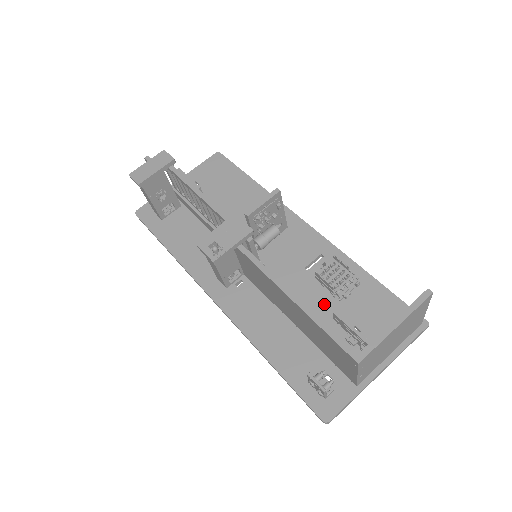
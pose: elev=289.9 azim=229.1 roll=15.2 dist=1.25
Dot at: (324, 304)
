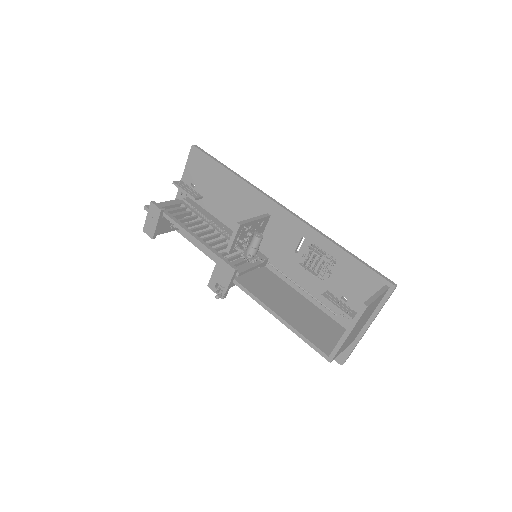
Dot at: (317, 281)
